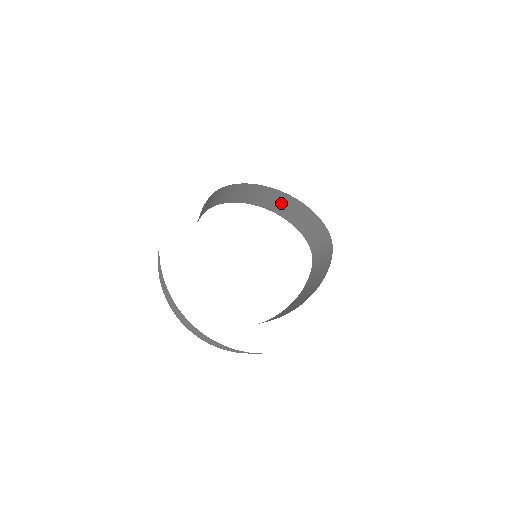
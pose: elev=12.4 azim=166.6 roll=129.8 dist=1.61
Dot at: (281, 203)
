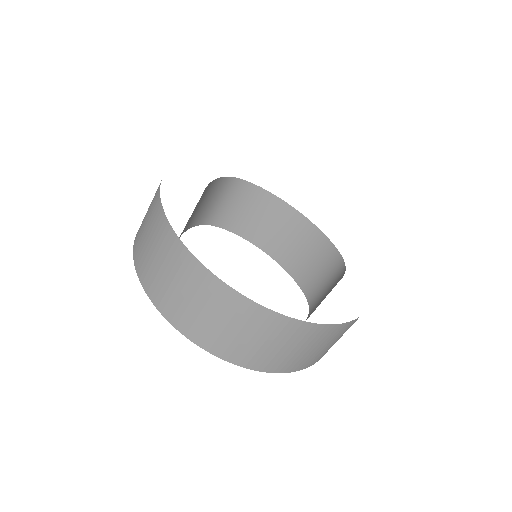
Dot at: (288, 235)
